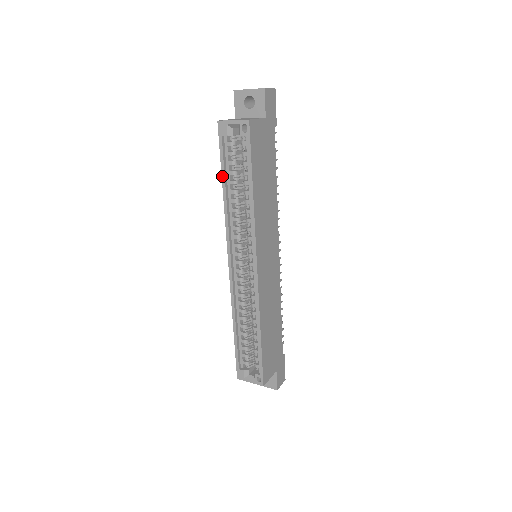
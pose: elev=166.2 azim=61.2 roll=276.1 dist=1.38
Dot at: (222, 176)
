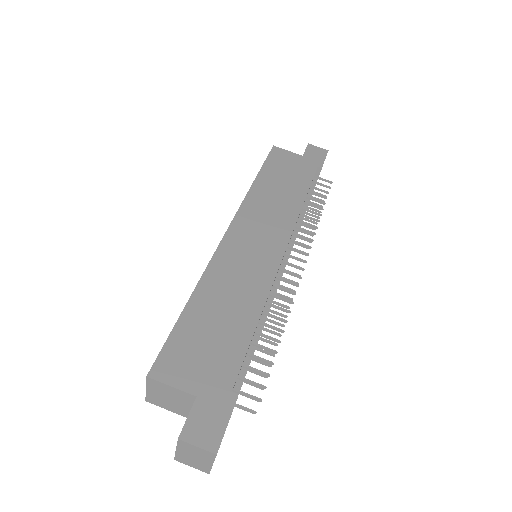
Dot at: occluded
